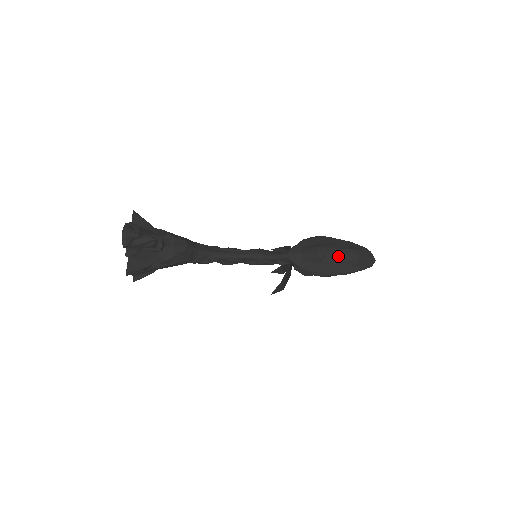
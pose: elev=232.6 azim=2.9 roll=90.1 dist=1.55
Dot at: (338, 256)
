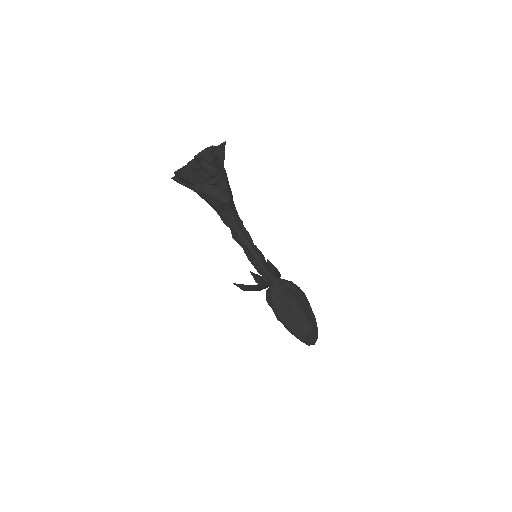
Dot at: (299, 317)
